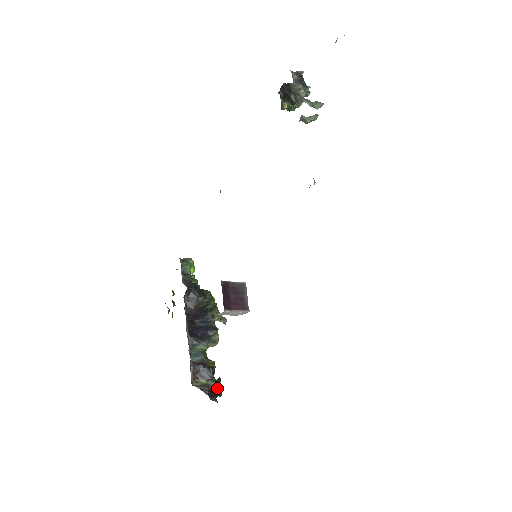
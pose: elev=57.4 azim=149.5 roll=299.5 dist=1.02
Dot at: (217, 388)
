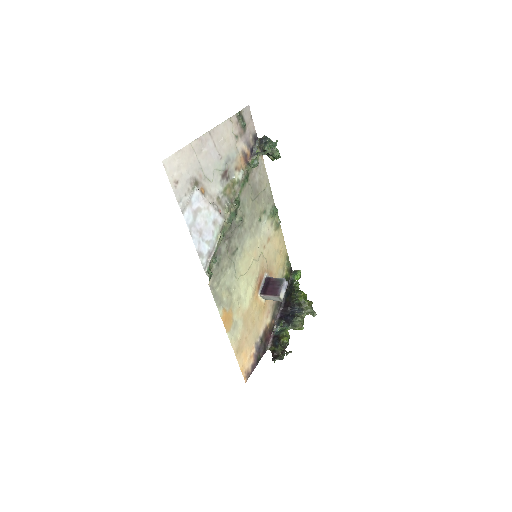
Dot at: (280, 354)
